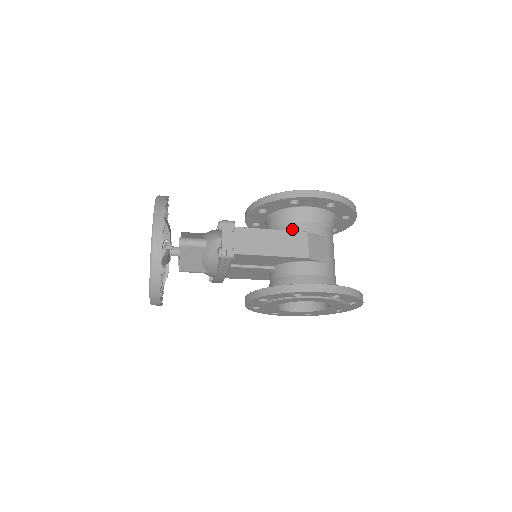
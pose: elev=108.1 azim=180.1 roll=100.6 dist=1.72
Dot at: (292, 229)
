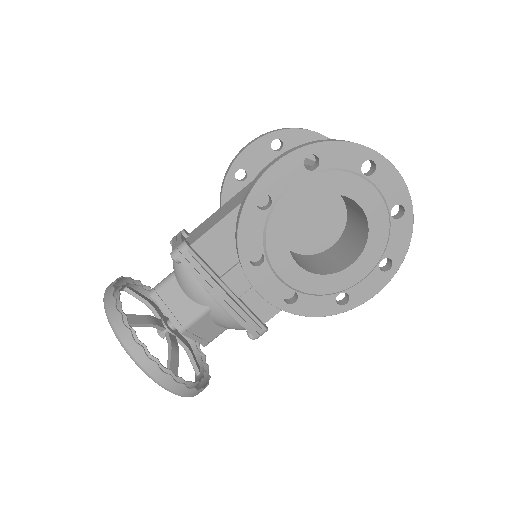
Dot at: occluded
